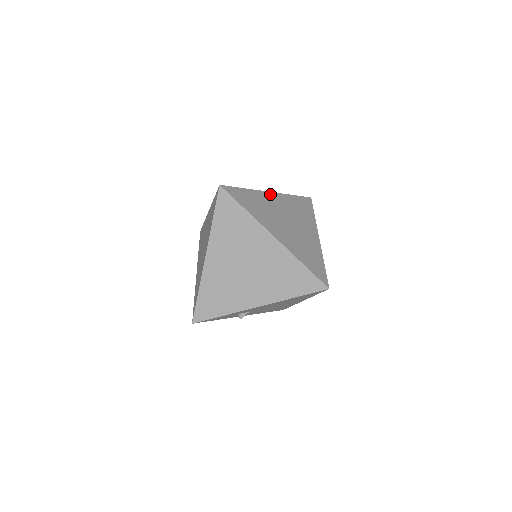
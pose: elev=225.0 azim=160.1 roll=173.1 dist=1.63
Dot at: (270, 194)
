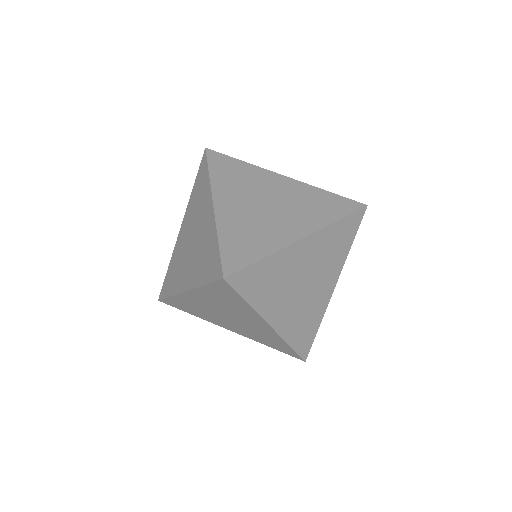
Dot at: (301, 243)
